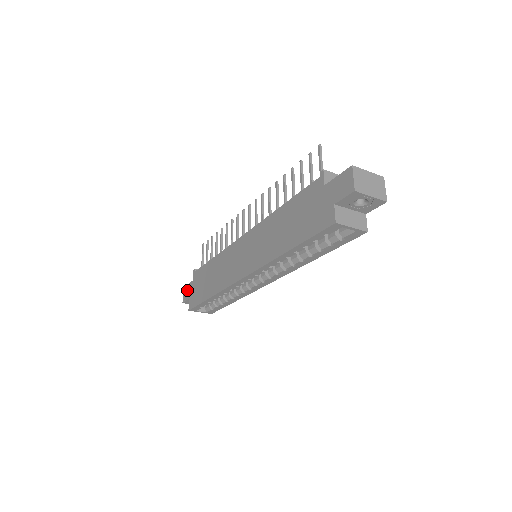
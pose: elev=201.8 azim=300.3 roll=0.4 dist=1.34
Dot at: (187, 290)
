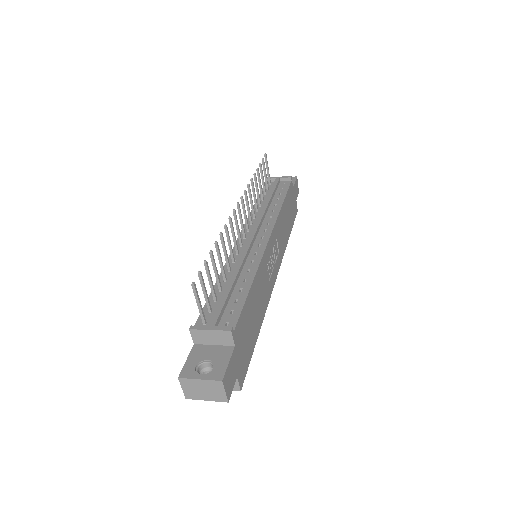
Dot at: occluded
